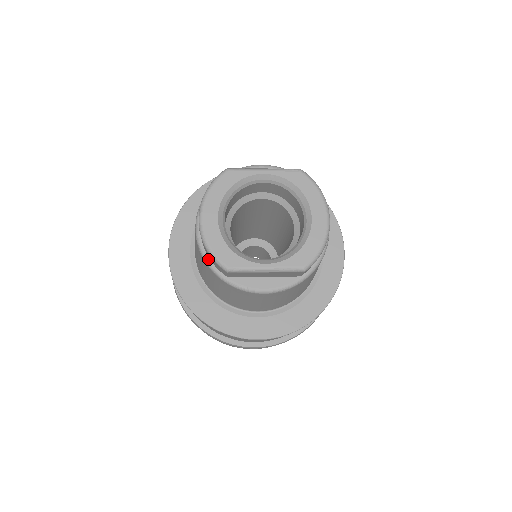
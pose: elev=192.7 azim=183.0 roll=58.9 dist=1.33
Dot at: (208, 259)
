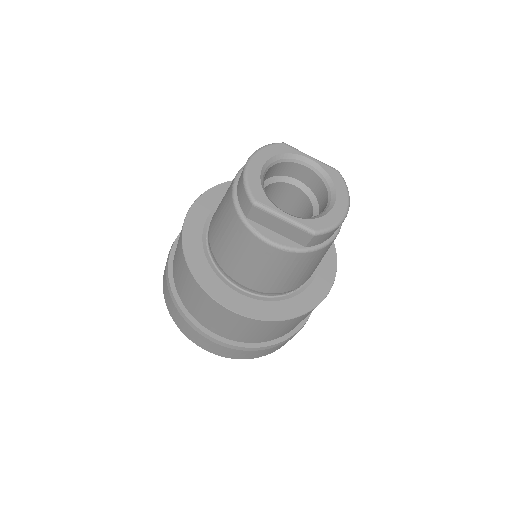
Dot at: (237, 198)
